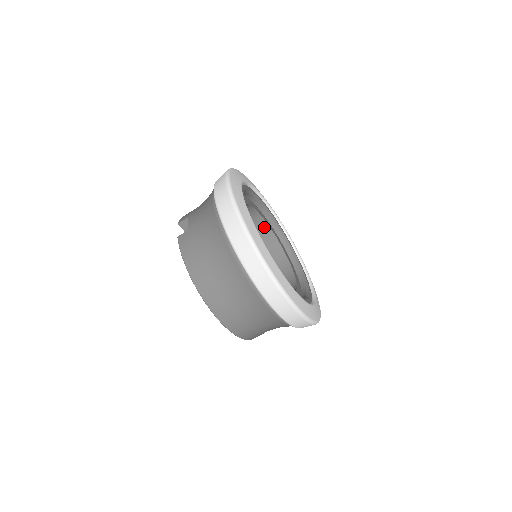
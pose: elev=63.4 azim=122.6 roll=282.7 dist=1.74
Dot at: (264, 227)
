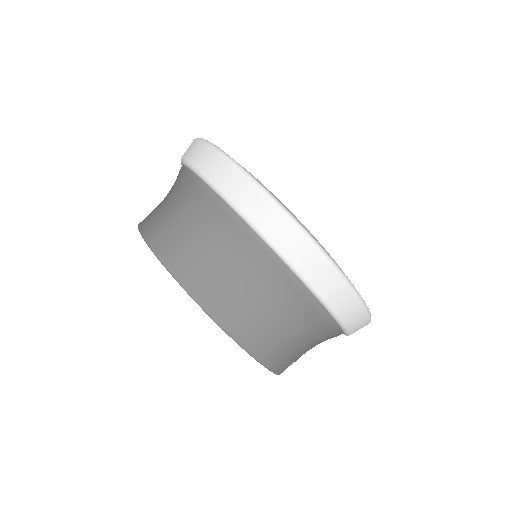
Dot at: occluded
